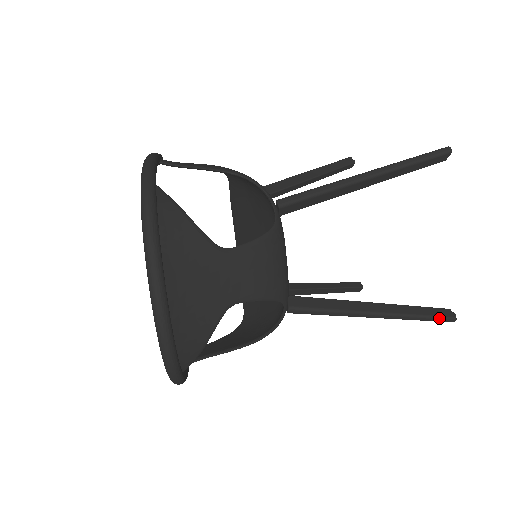
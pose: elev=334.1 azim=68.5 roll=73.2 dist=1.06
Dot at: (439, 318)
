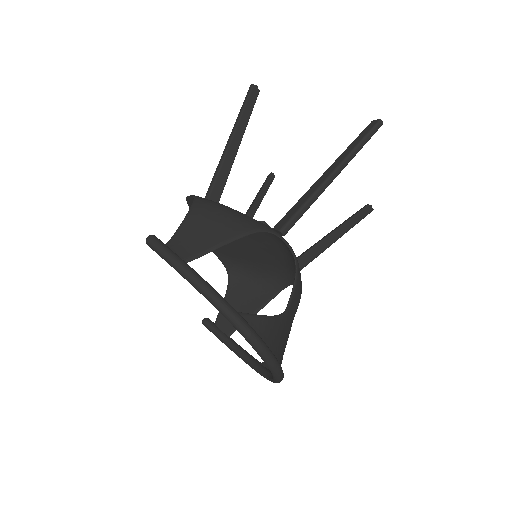
Dot at: occluded
